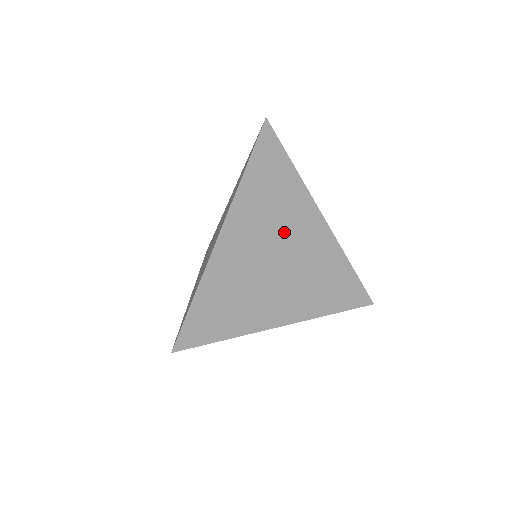
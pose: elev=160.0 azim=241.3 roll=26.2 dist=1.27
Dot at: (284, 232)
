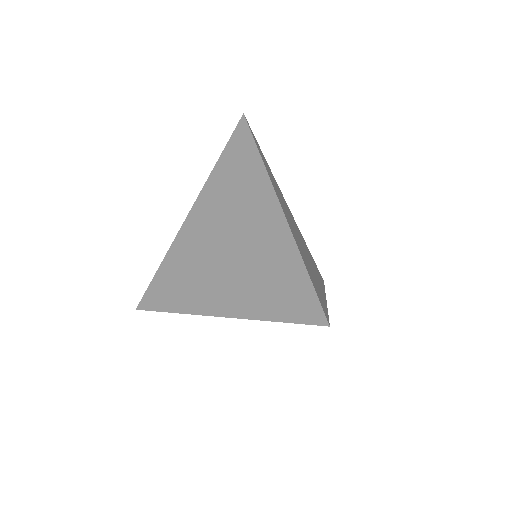
Dot at: (289, 214)
